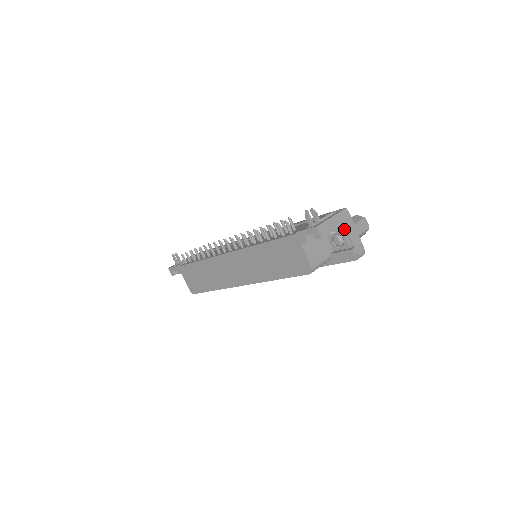
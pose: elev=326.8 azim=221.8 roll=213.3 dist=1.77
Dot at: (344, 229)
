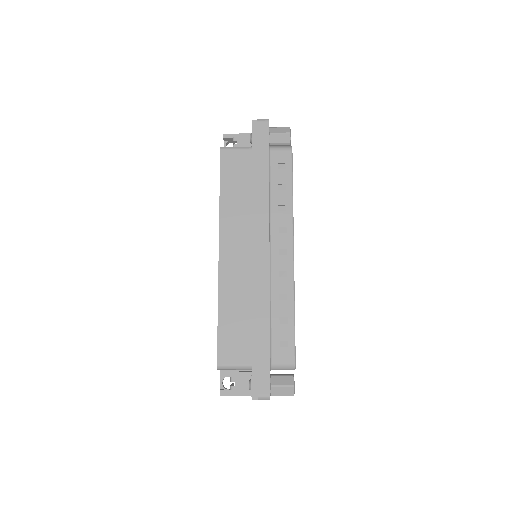
Dot at: occluded
